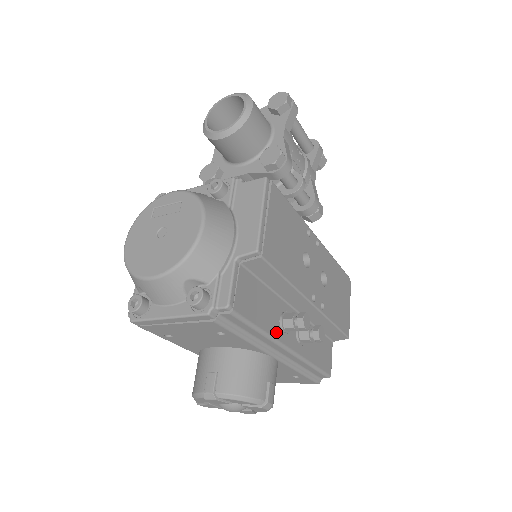
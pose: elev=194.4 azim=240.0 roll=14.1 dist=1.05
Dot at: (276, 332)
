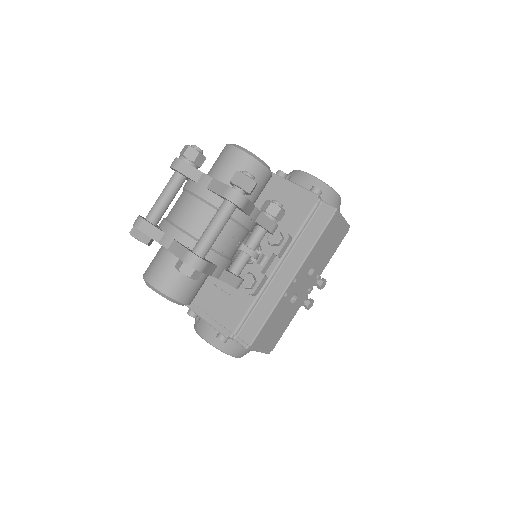
Dot at: occluded
